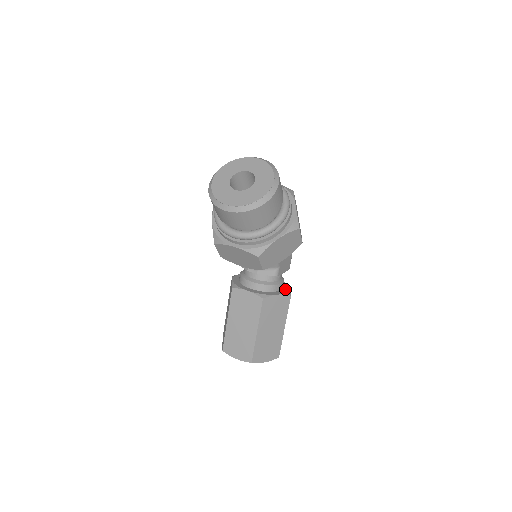
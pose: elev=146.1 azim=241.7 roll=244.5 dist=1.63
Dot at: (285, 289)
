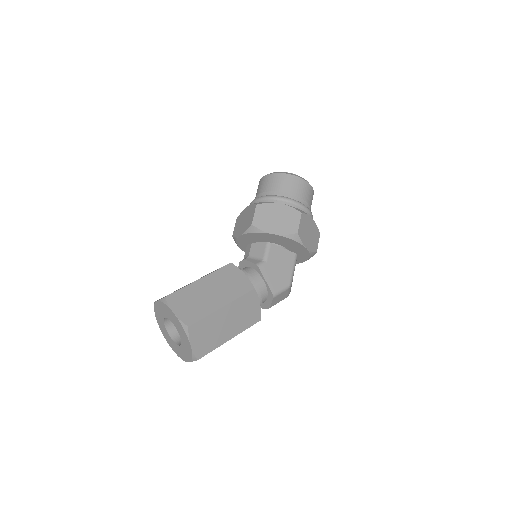
Dot at: occluded
